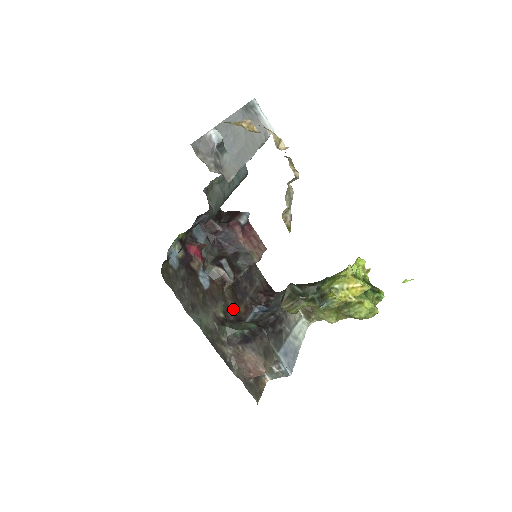
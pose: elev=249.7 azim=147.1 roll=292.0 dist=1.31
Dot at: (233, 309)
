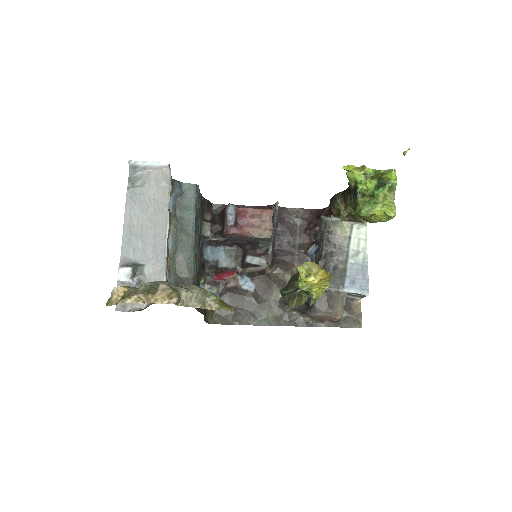
Dot at: (289, 277)
